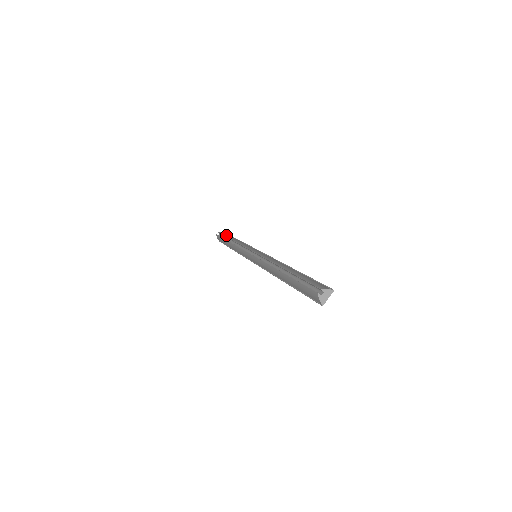
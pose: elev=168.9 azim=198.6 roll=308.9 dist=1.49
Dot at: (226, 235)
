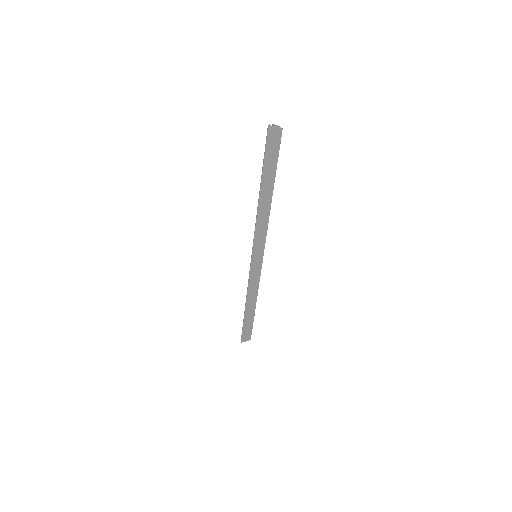
Dot at: occluded
